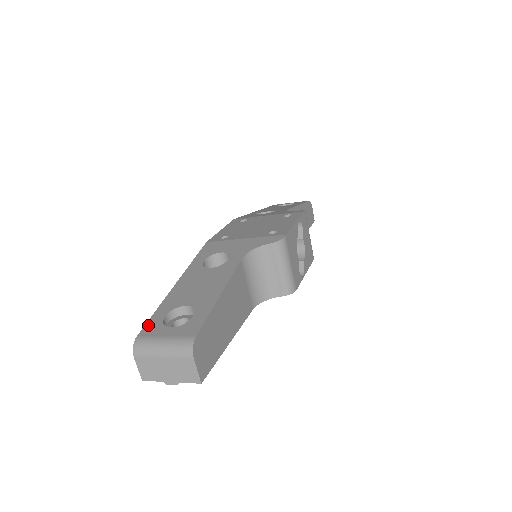
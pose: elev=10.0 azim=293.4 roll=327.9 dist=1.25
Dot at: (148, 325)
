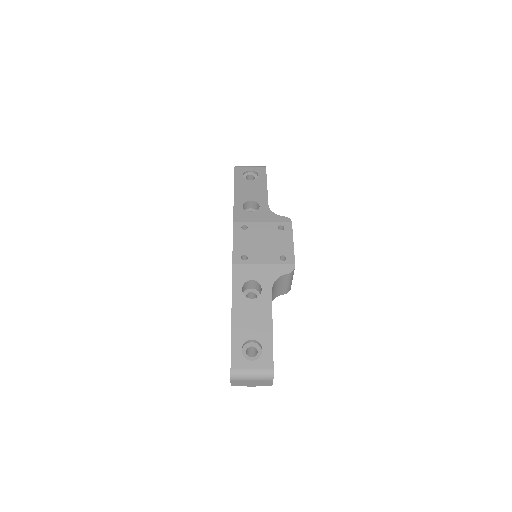
Dot at: (233, 358)
